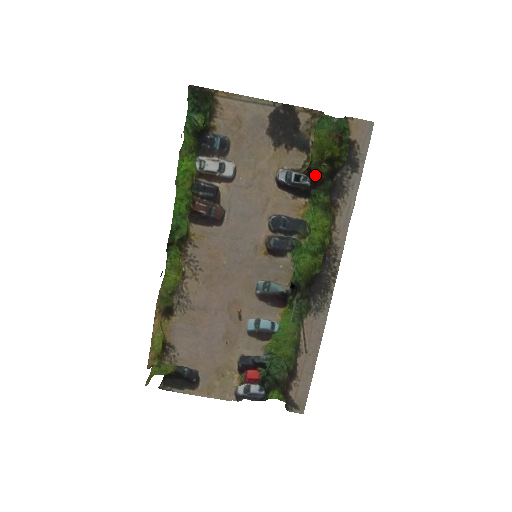
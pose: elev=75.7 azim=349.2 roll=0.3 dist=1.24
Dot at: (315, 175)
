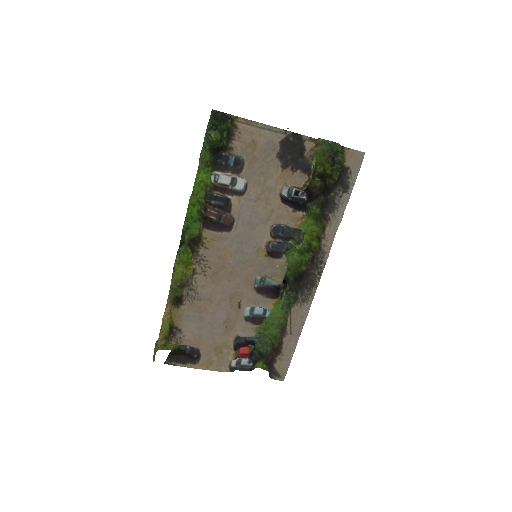
Dot at: (310, 190)
